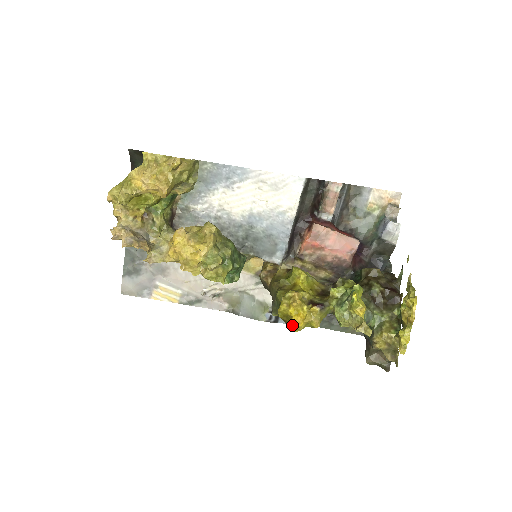
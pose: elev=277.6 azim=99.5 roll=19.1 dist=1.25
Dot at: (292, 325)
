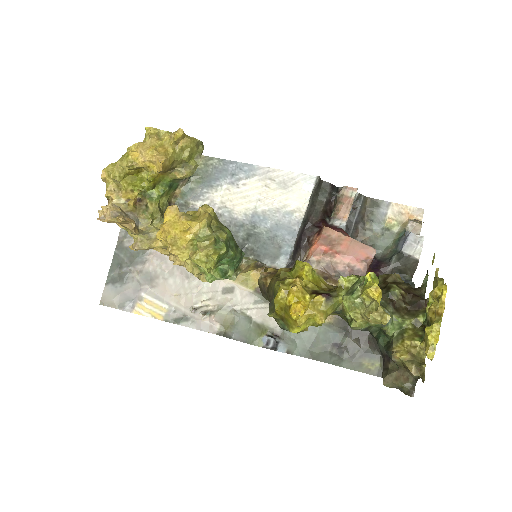
Dot at: (291, 321)
